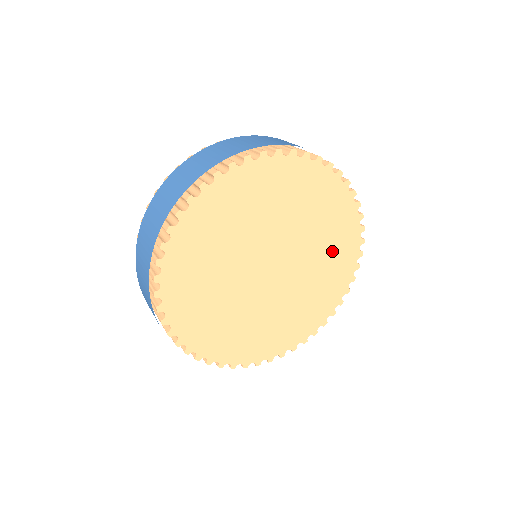
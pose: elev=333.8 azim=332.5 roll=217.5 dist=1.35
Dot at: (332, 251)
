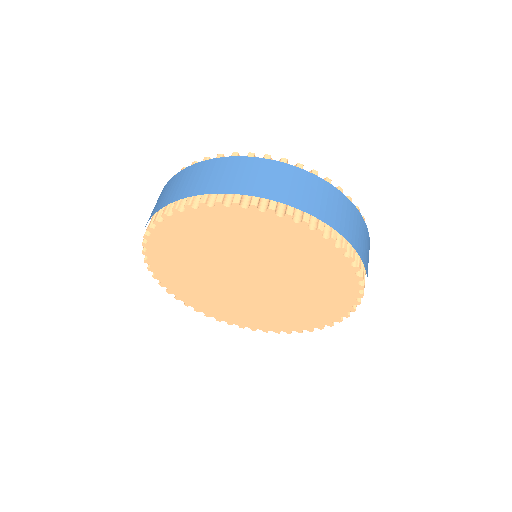
Dot at: (291, 314)
